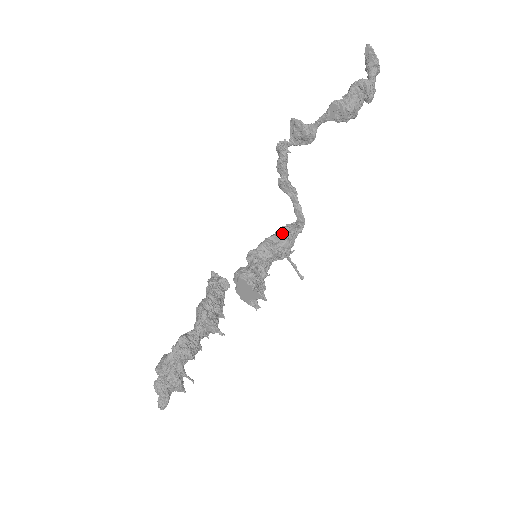
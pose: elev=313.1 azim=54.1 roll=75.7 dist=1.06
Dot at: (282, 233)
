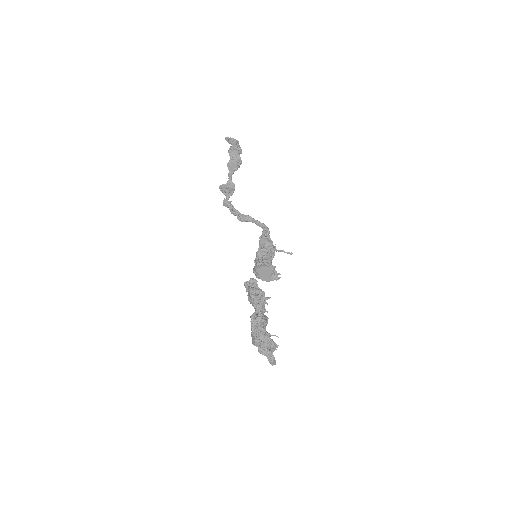
Dot at: (261, 240)
